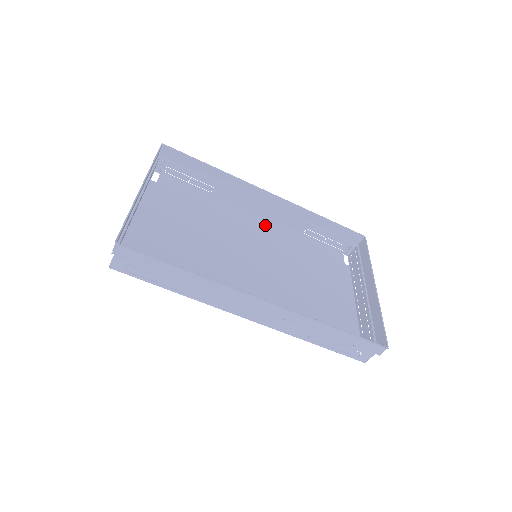
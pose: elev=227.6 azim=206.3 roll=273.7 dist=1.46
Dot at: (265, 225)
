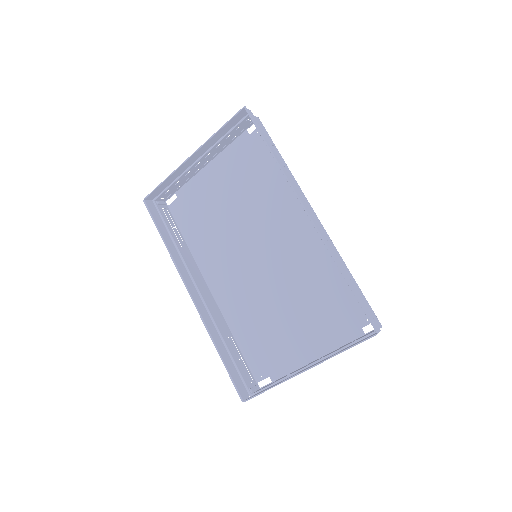
Dot at: (313, 230)
